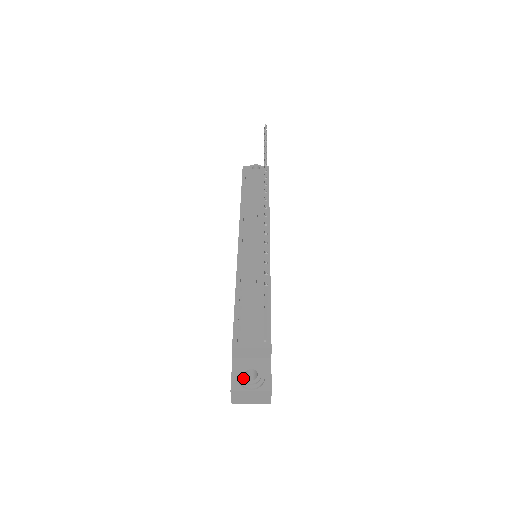
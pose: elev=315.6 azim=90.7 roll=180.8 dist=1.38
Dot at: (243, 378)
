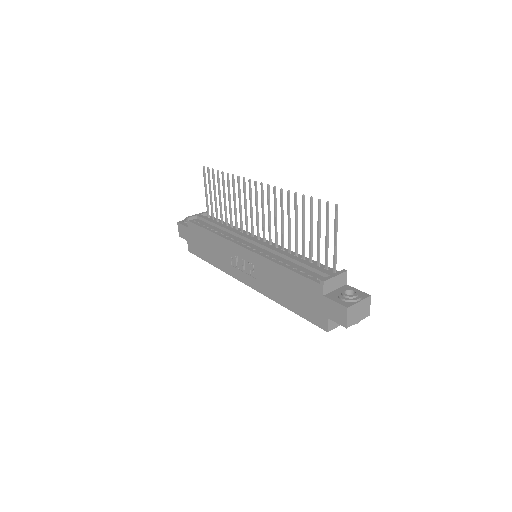
Dot at: (348, 296)
